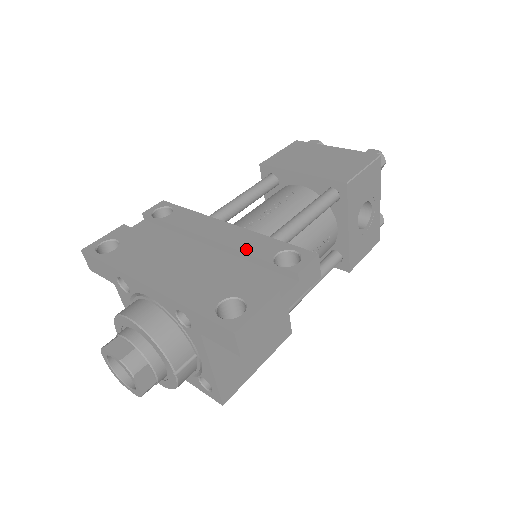
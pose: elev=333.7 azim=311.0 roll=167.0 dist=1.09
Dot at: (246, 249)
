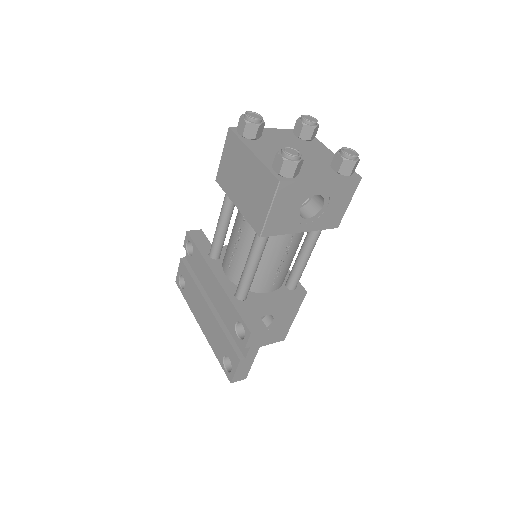
Dot at: (225, 312)
